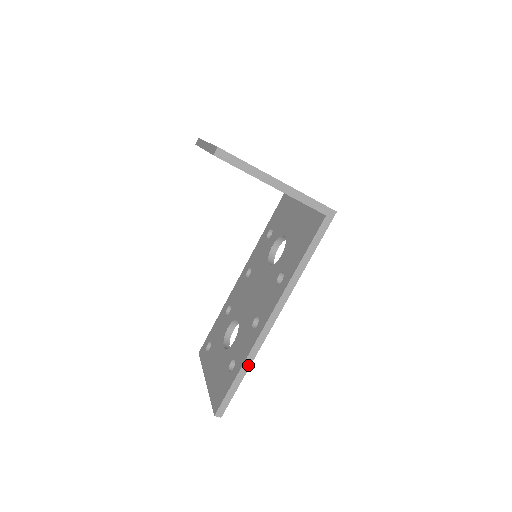
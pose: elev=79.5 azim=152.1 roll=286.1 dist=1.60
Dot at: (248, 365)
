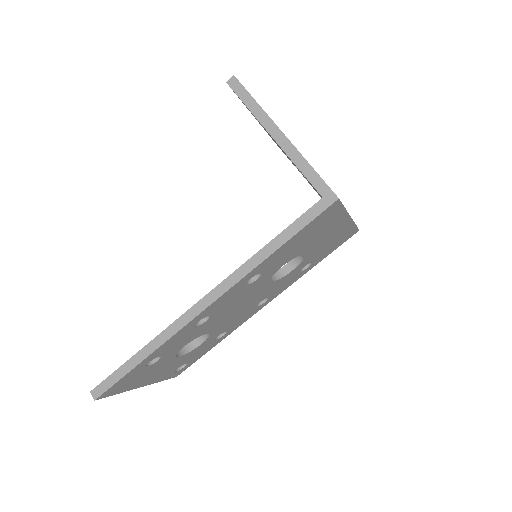
Dot at: (152, 349)
